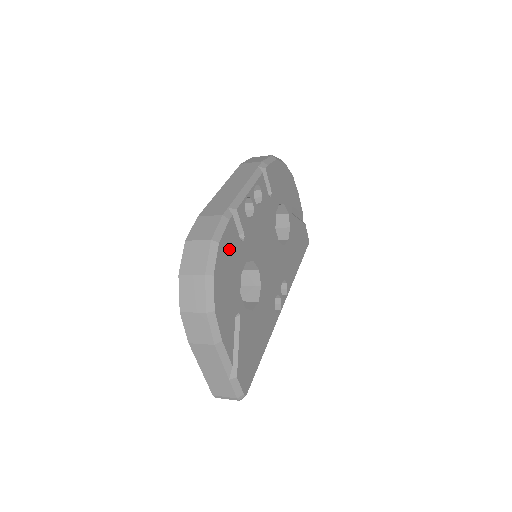
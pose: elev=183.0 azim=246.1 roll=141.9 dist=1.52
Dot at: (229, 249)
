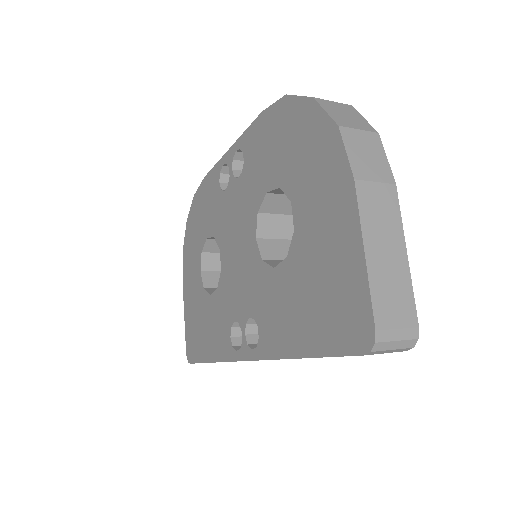
Dot at: occluded
